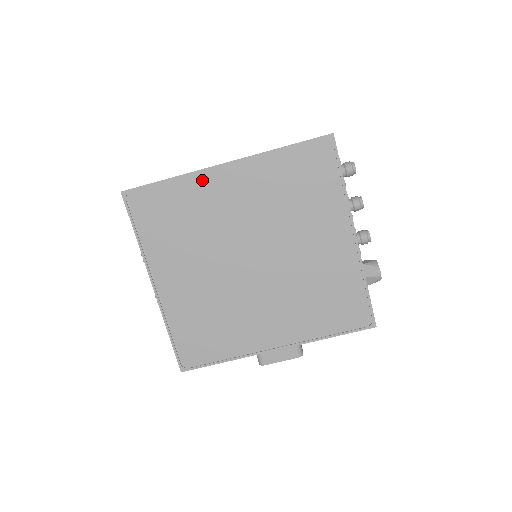
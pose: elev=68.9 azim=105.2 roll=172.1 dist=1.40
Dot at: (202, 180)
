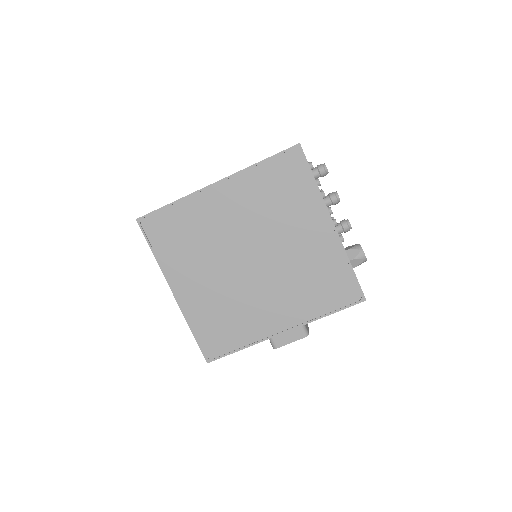
Dot at: (199, 199)
